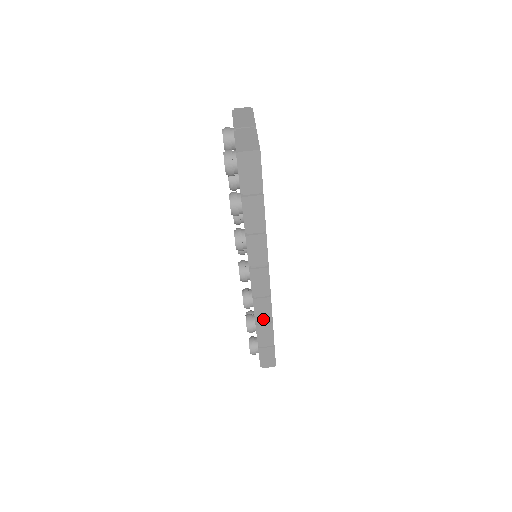
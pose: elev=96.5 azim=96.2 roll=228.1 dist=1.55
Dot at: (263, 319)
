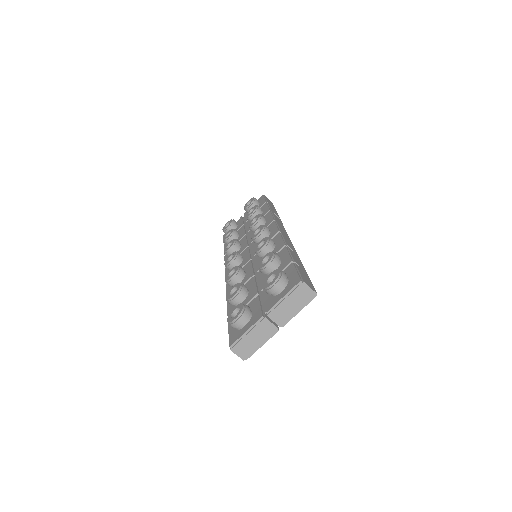
Dot at: occluded
